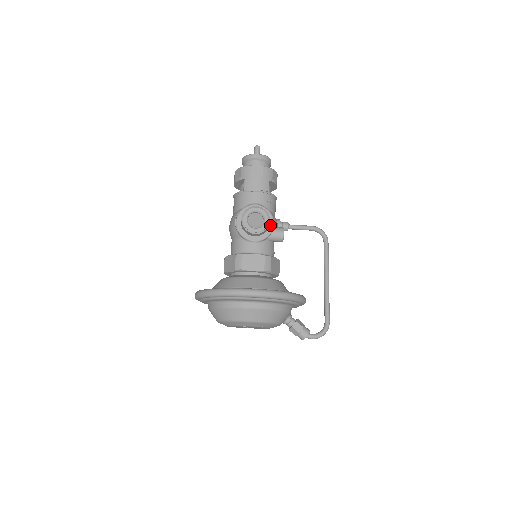
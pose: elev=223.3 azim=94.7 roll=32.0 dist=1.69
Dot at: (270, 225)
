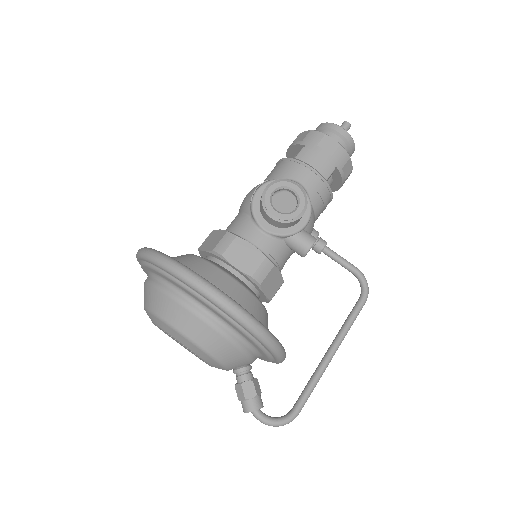
Dot at: (300, 222)
